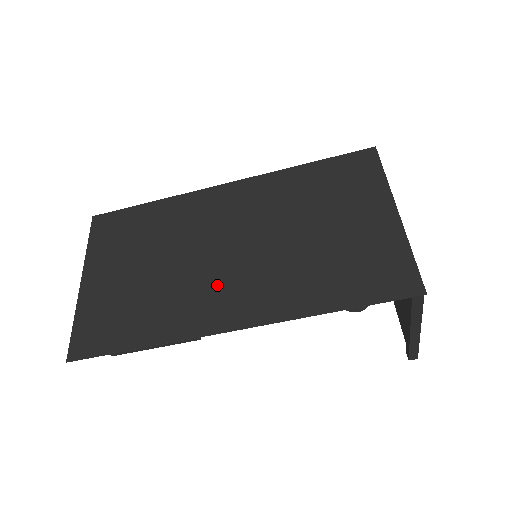
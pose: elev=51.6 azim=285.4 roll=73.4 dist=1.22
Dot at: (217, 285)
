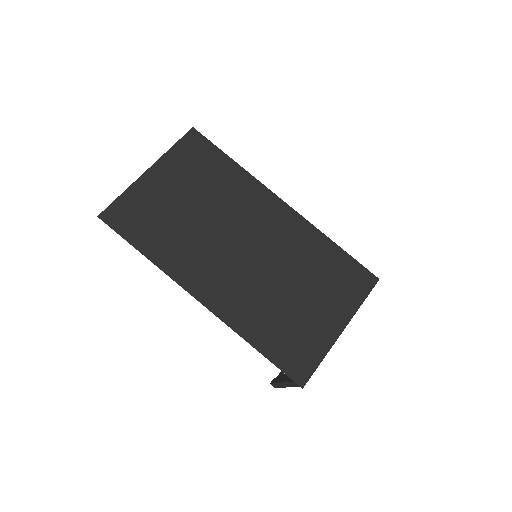
Dot at: (216, 264)
